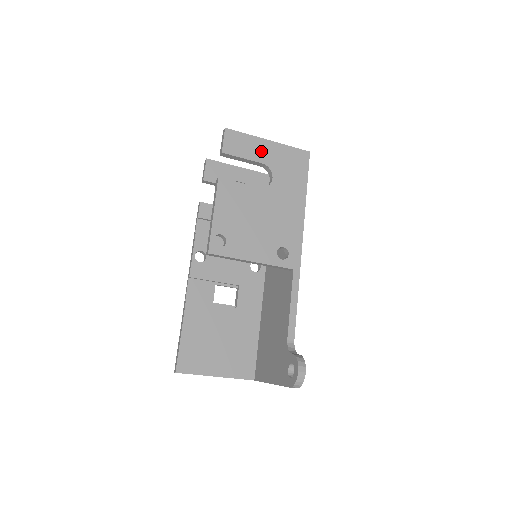
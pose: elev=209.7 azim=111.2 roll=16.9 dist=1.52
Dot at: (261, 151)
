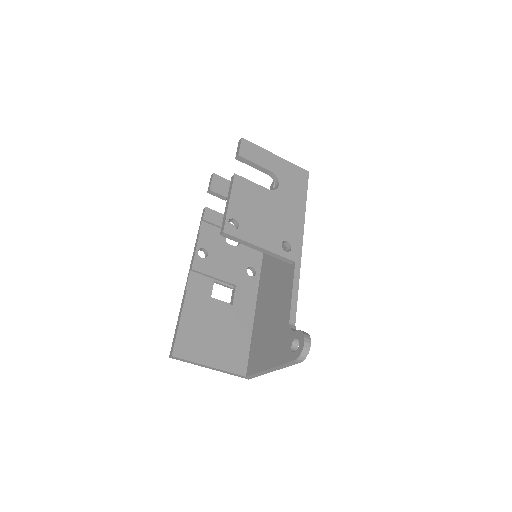
Dot at: (270, 162)
